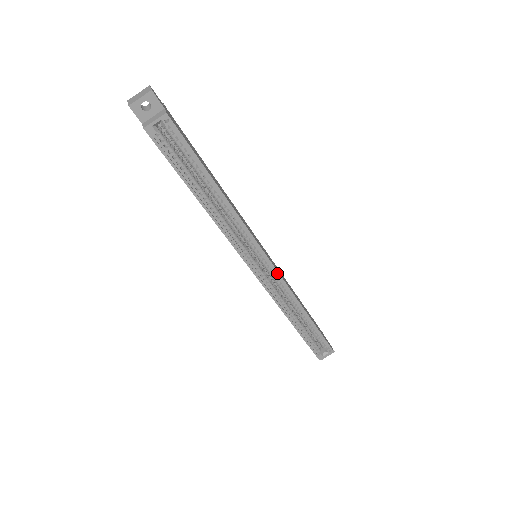
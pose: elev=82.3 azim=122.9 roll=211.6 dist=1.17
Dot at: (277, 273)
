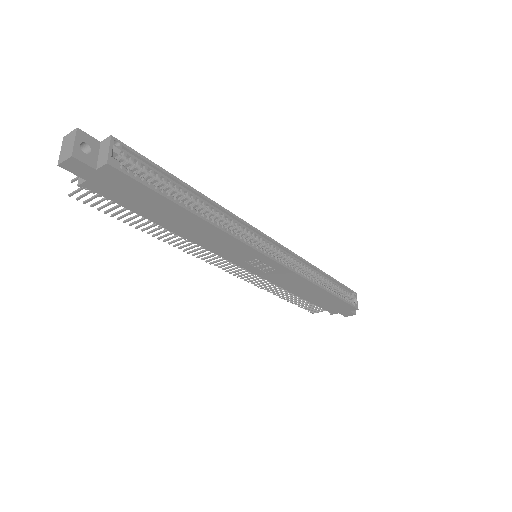
Dot at: (284, 248)
